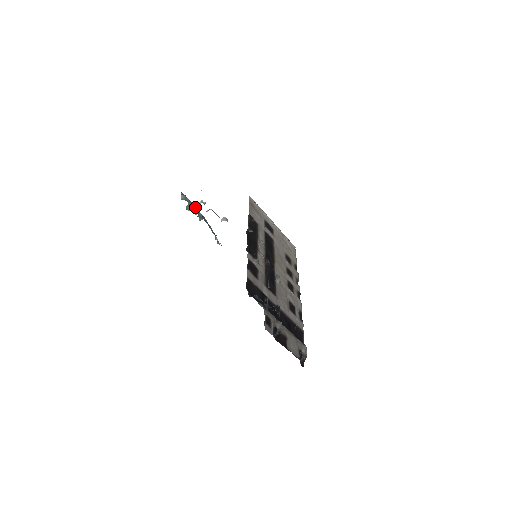
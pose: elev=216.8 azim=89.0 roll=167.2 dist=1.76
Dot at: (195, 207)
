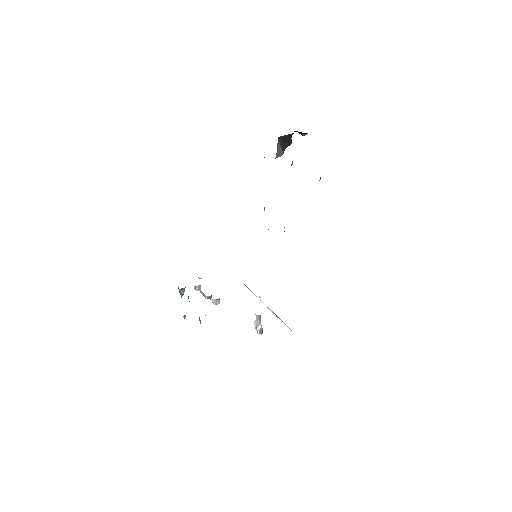
Dot at: occluded
